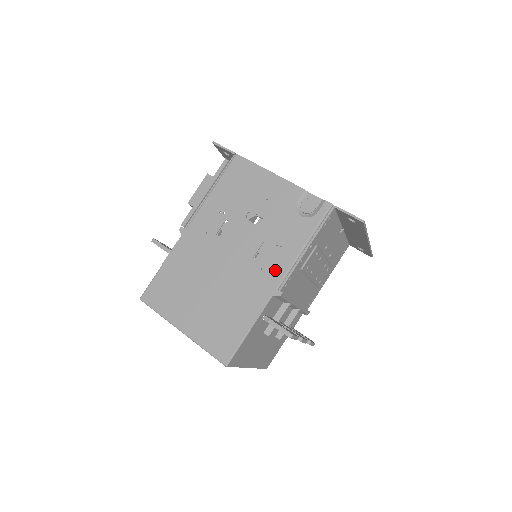
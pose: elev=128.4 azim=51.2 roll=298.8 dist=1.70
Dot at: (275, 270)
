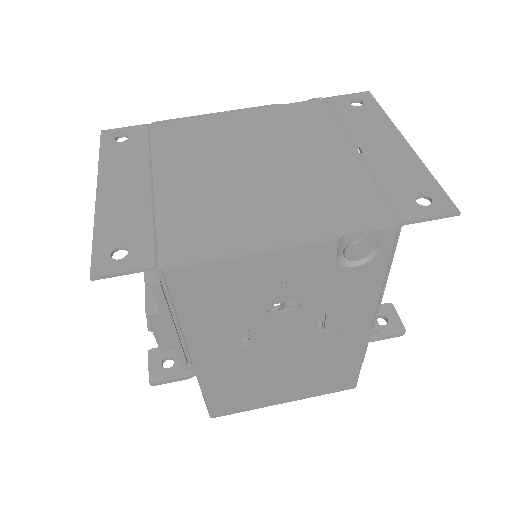
Dot at: (357, 323)
